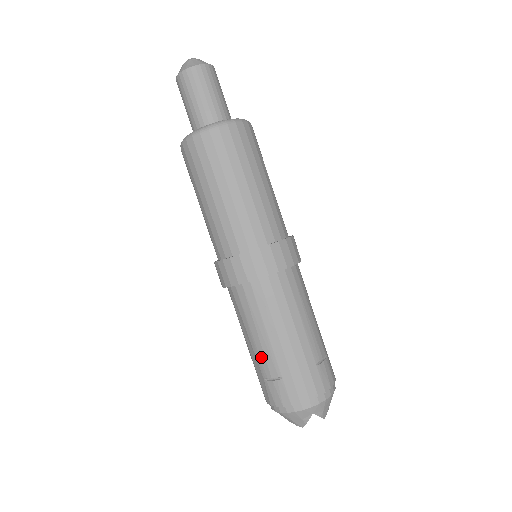
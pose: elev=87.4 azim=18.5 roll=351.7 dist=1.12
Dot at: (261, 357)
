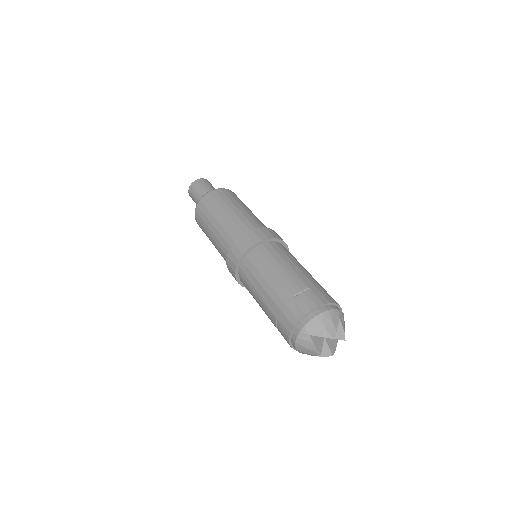
Dot at: (288, 281)
